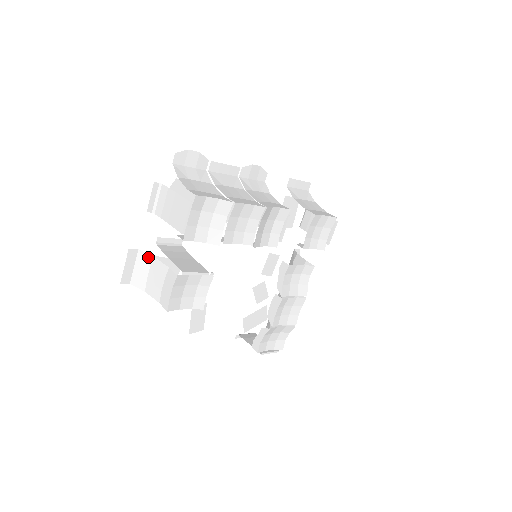
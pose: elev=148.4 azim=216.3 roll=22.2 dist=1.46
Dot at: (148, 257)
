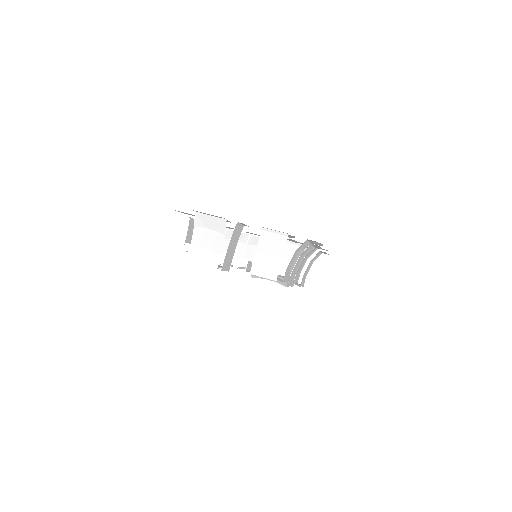
Dot at: (223, 229)
